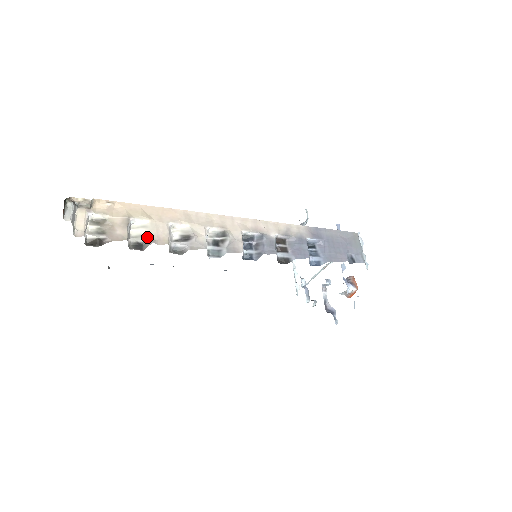
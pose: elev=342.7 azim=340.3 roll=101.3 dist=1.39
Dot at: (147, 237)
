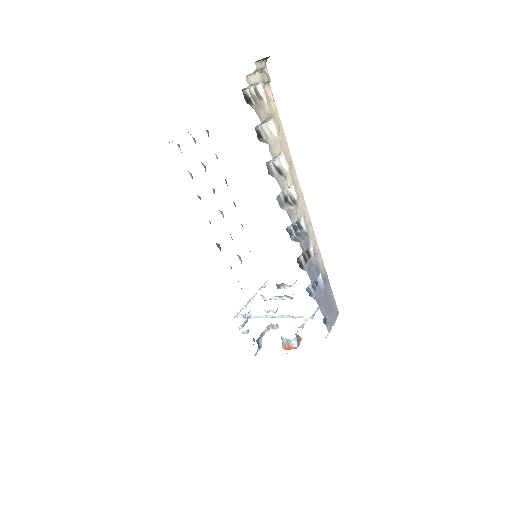
Dot at: (268, 139)
